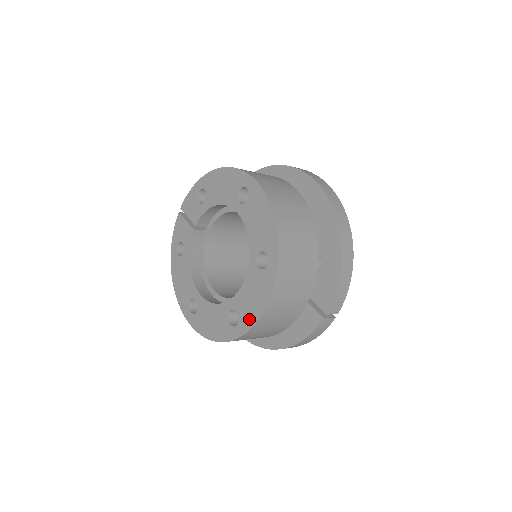
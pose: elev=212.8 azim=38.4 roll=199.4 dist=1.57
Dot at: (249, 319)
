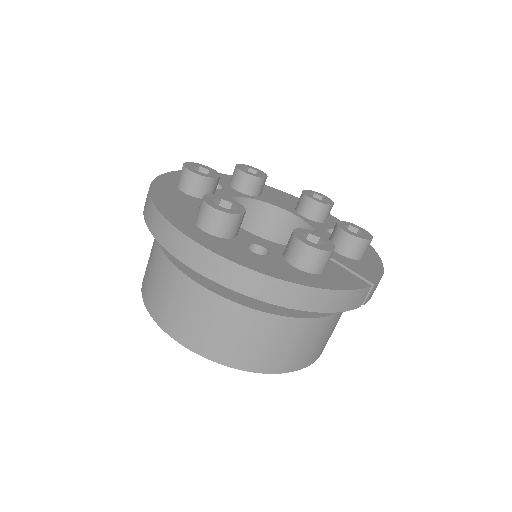
Dot at: occluded
